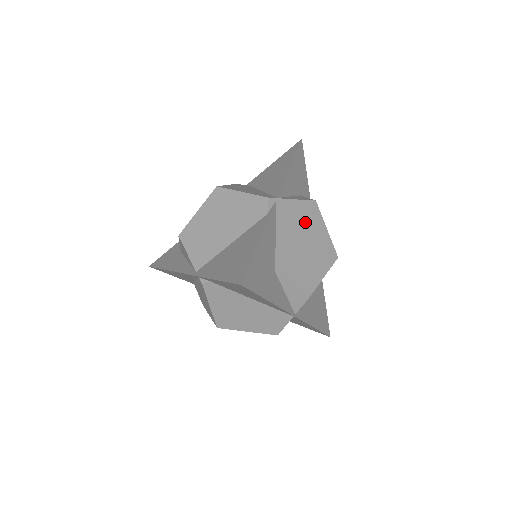
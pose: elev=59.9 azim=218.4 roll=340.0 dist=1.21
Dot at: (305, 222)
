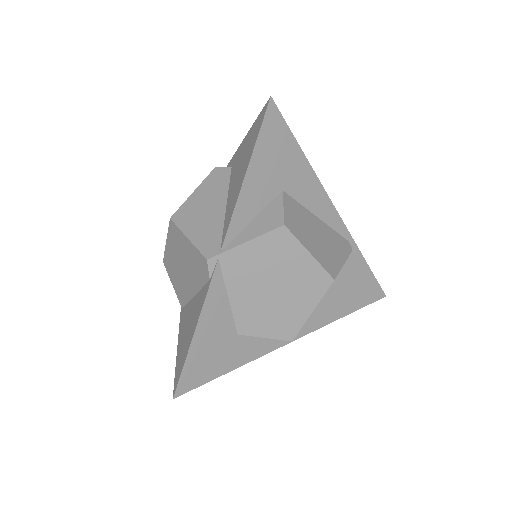
Dot at: (270, 262)
